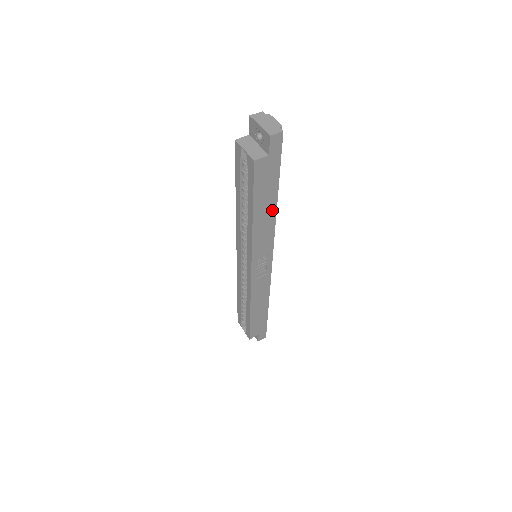
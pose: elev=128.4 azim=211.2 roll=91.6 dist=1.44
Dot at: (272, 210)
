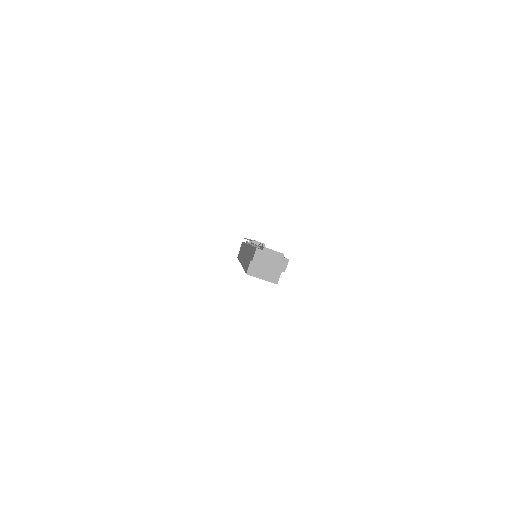
Dot at: occluded
